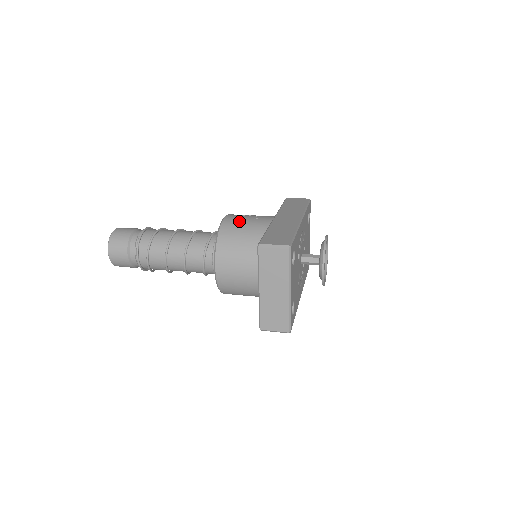
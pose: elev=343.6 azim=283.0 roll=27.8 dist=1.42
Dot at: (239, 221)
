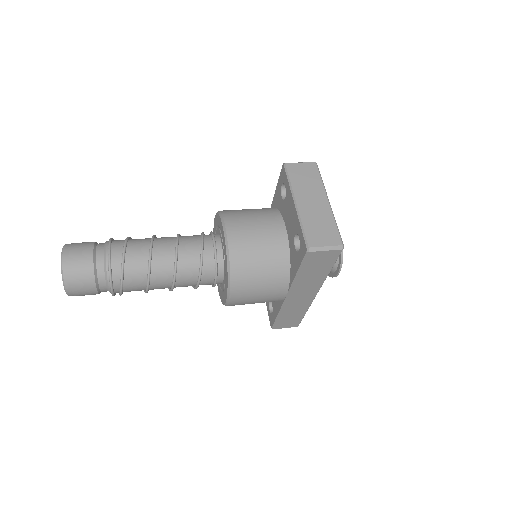
Dot at: occluded
